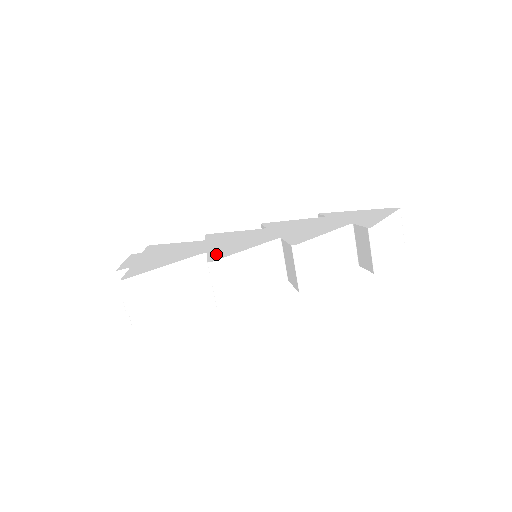
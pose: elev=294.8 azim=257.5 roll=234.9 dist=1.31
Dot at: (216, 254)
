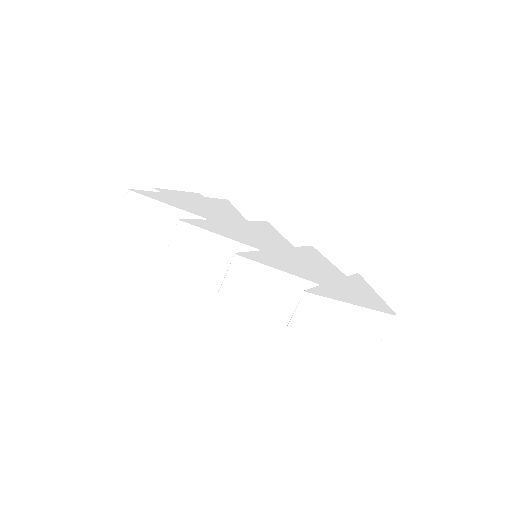
Dot at: (202, 222)
